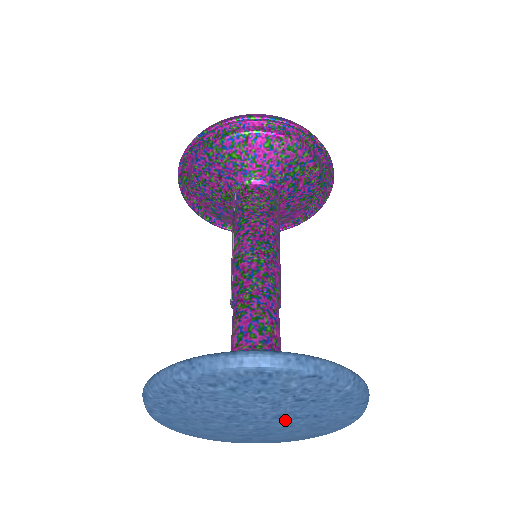
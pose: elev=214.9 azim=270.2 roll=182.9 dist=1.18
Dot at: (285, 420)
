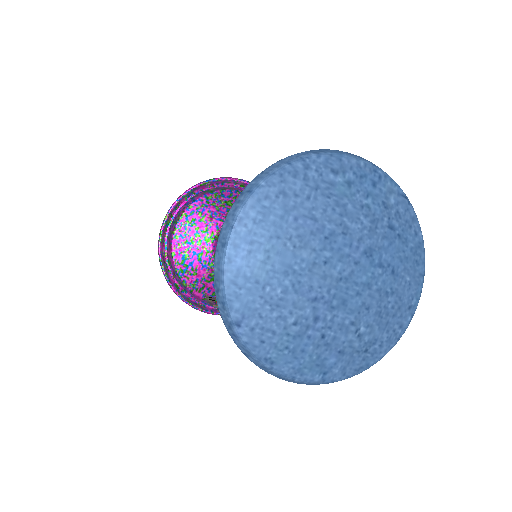
Dot at: (370, 265)
